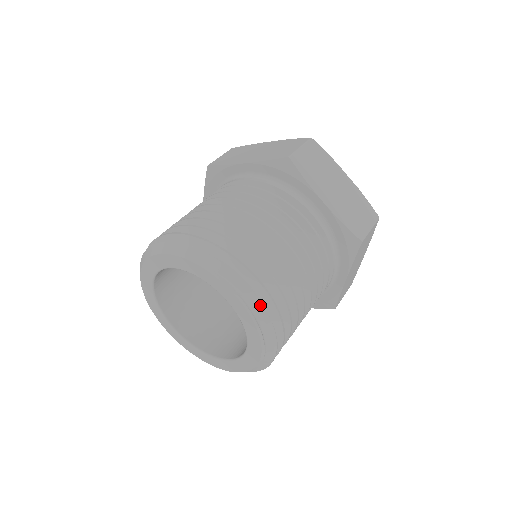
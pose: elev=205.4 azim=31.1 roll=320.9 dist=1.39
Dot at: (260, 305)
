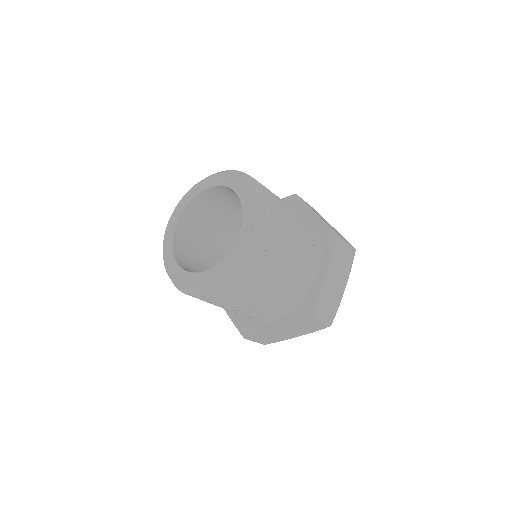
Dot at: (260, 191)
